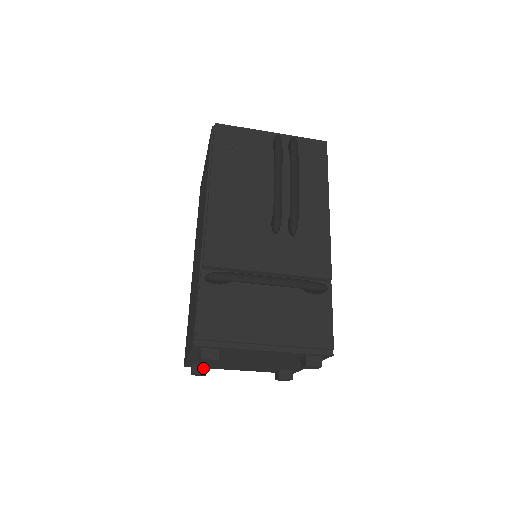
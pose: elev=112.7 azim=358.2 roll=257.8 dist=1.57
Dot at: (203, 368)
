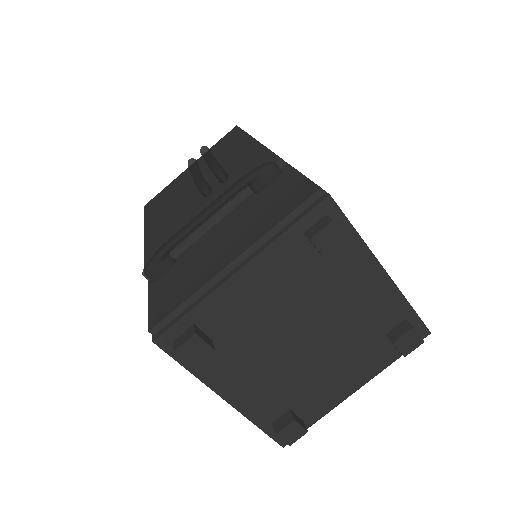
Dot at: (286, 417)
